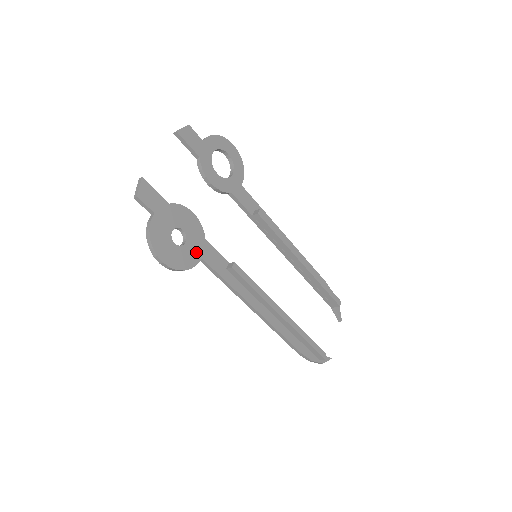
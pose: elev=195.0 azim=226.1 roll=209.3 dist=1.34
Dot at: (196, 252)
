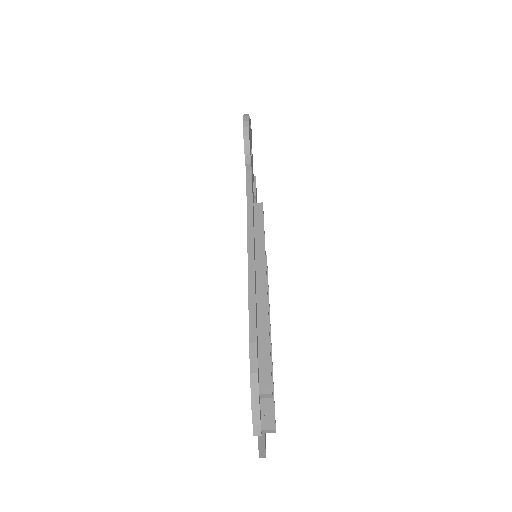
Dot at: occluded
